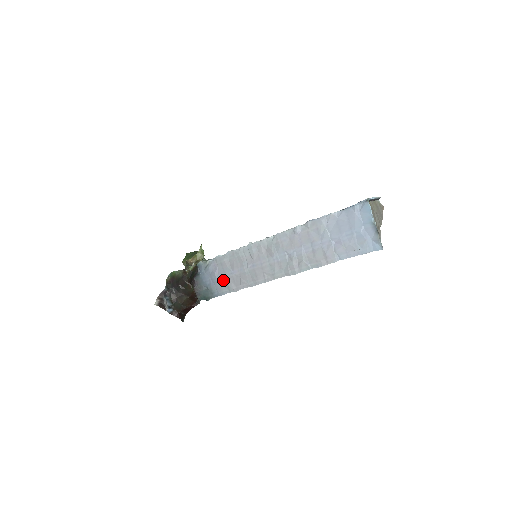
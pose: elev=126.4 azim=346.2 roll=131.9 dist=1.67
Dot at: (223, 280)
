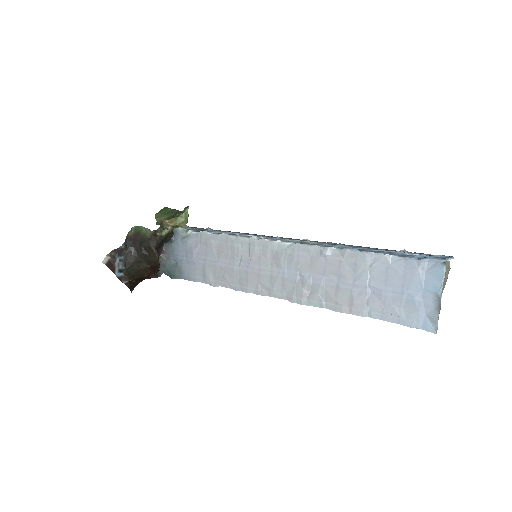
Dot at: (201, 264)
